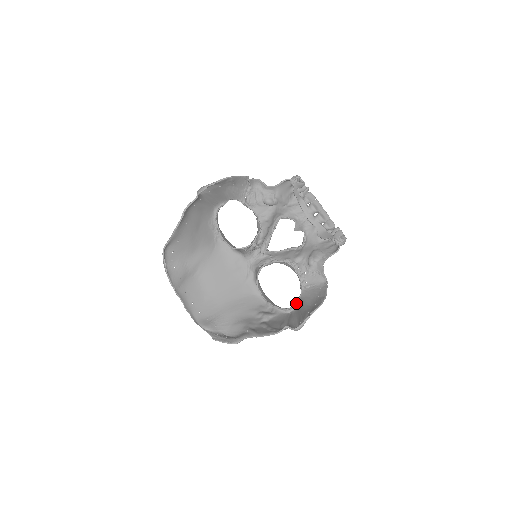
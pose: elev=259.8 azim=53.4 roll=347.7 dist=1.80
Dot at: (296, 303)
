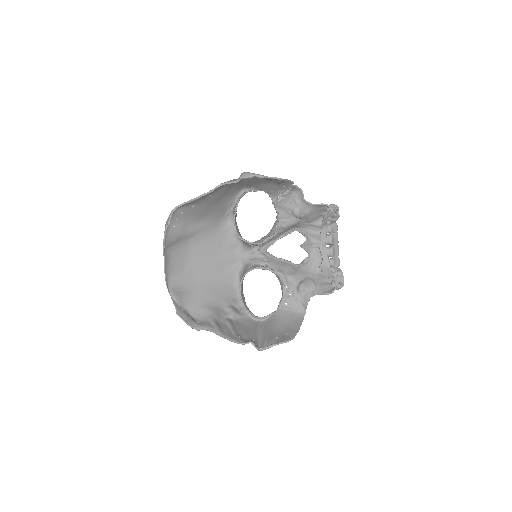
Dot at: (267, 316)
